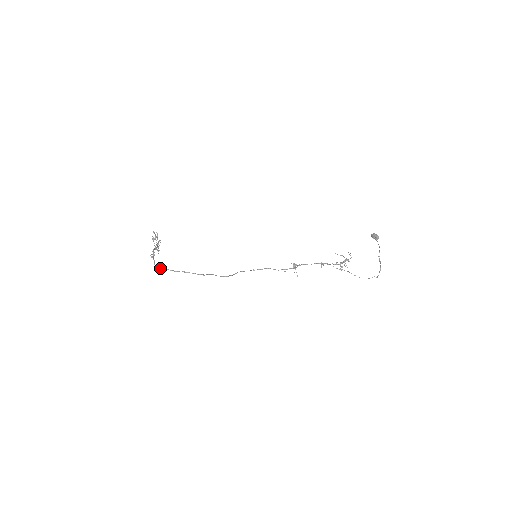
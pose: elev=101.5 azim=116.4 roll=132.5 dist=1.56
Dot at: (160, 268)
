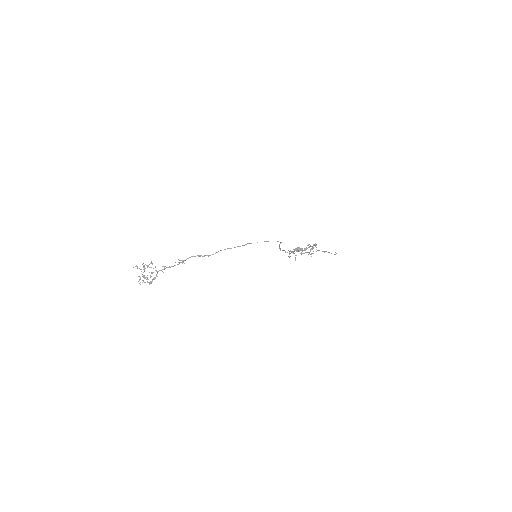
Dot at: (217, 252)
